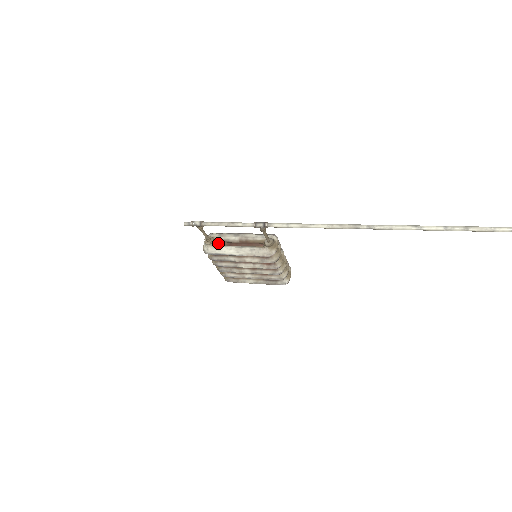
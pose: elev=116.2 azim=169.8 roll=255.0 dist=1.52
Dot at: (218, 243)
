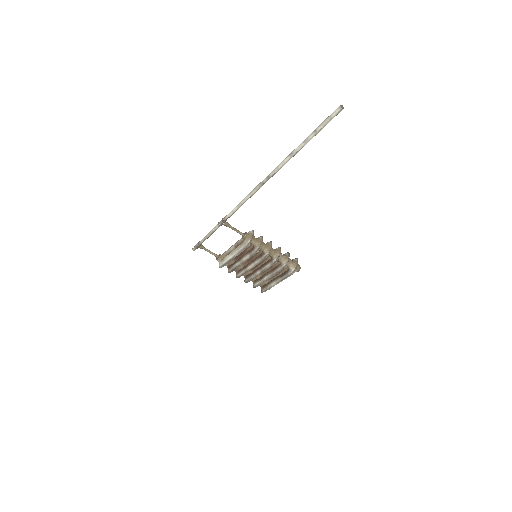
Dot at: occluded
